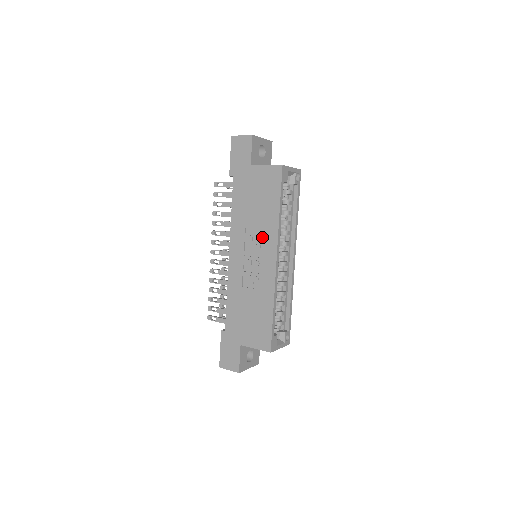
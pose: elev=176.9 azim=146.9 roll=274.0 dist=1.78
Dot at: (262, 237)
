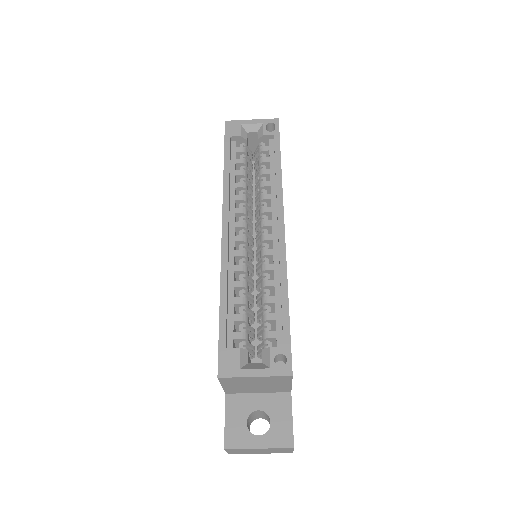
Dot at: occluded
